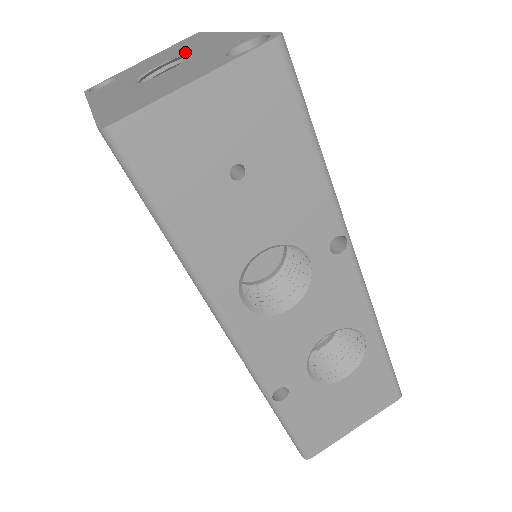
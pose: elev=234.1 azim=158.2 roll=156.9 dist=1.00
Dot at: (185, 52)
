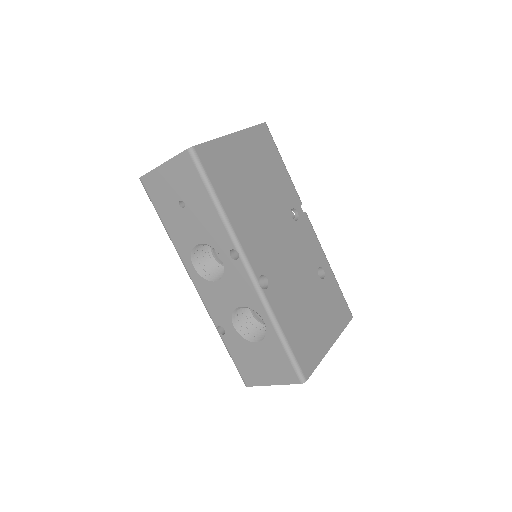
Dot at: occluded
